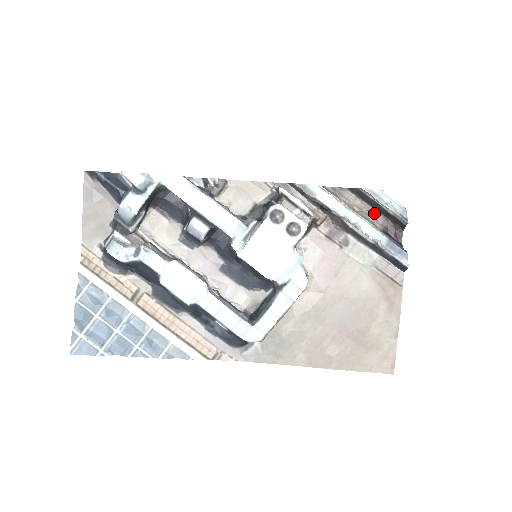
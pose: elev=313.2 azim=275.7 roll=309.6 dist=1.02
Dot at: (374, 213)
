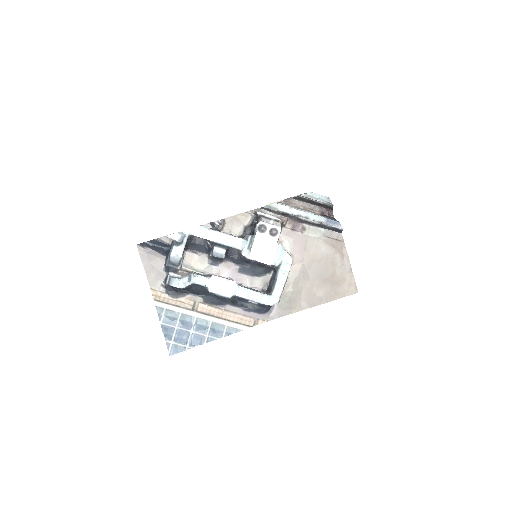
Dot at: (312, 206)
